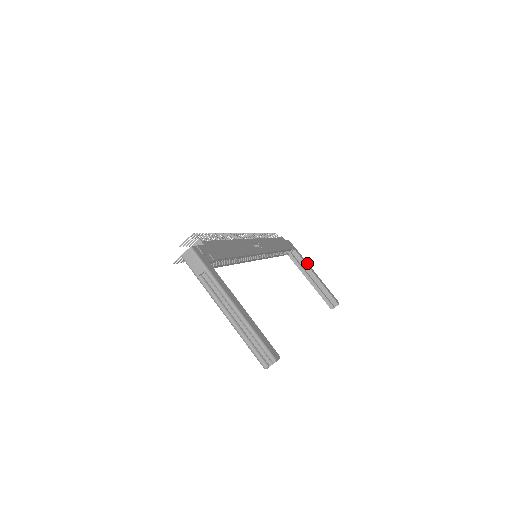
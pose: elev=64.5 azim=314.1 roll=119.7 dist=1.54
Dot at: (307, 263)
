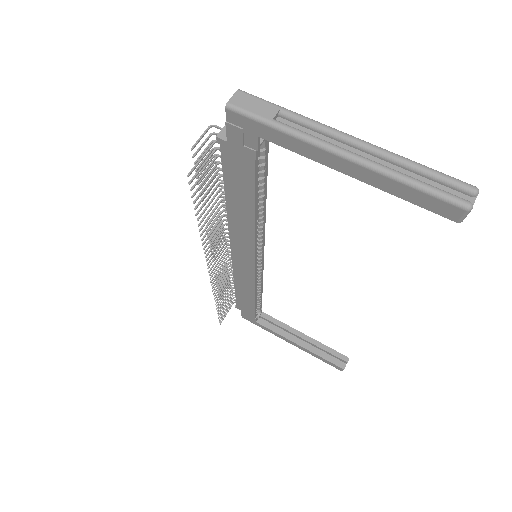
Dot at: occluded
